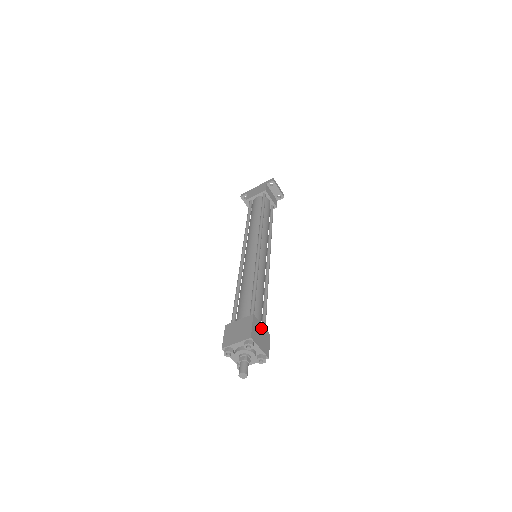
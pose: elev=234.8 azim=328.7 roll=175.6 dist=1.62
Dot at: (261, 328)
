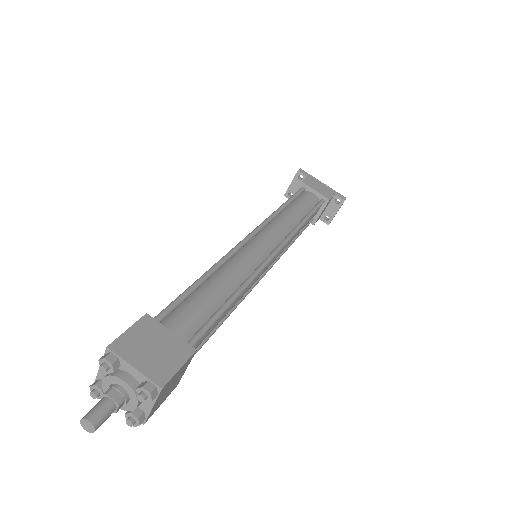
Dot at: (182, 373)
